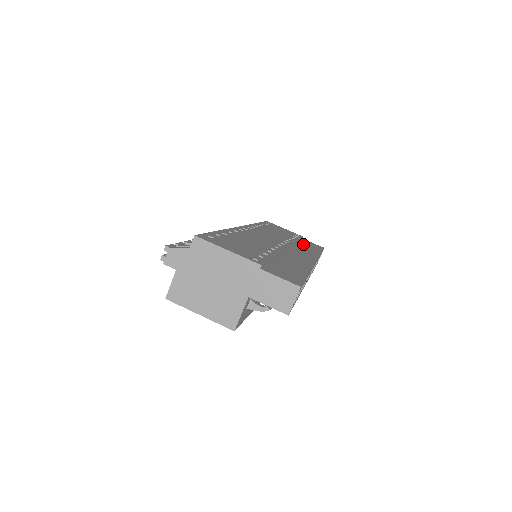
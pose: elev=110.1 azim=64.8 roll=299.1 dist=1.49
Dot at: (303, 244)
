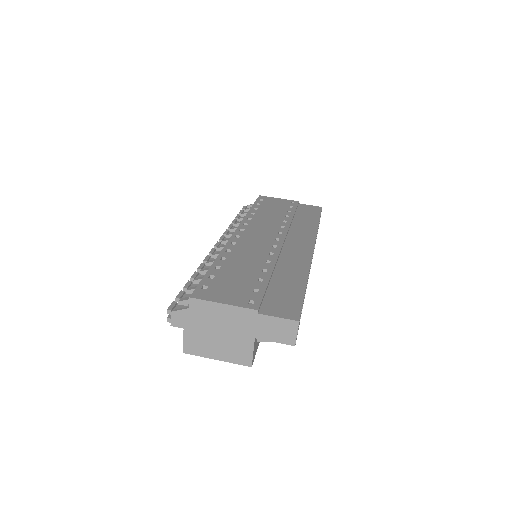
Dot at: (299, 217)
